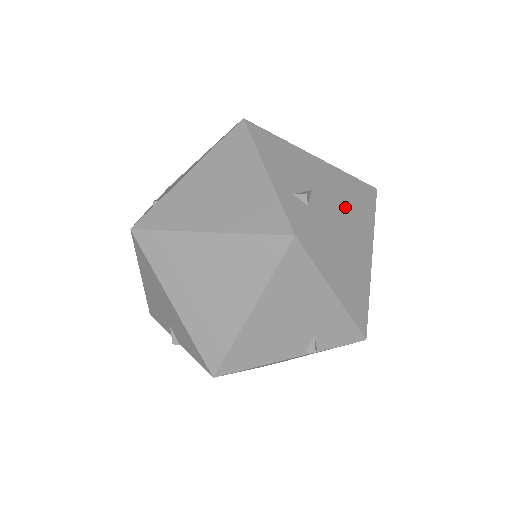
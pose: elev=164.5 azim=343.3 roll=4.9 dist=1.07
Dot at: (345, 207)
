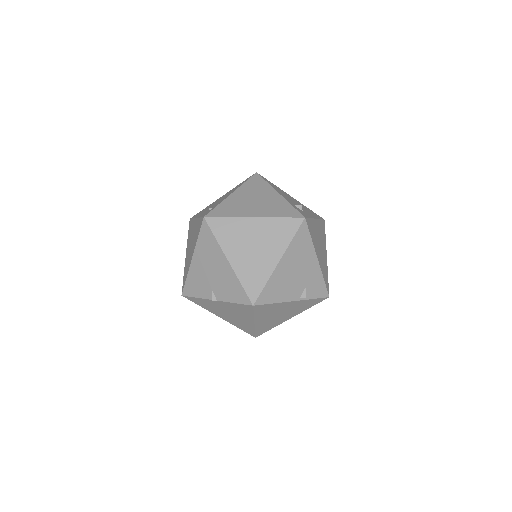
Dot at: (316, 219)
